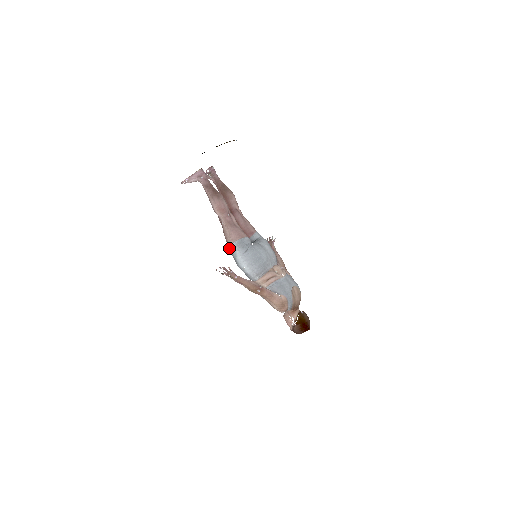
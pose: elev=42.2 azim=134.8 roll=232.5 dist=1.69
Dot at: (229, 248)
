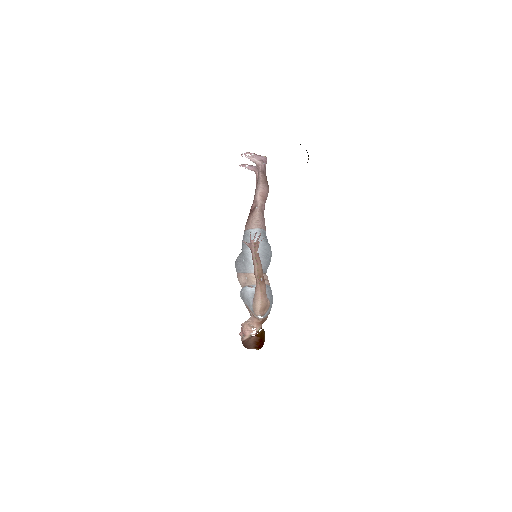
Dot at: (247, 230)
